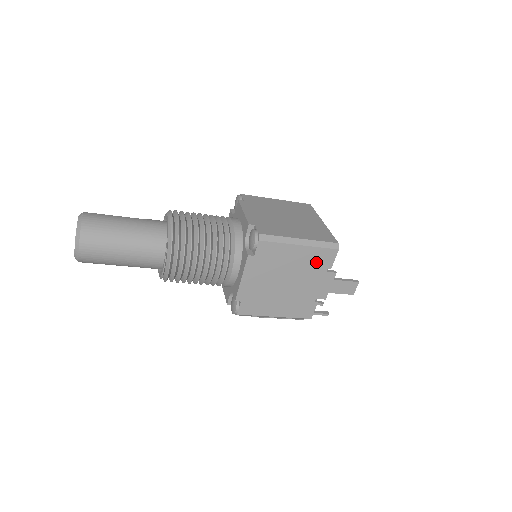
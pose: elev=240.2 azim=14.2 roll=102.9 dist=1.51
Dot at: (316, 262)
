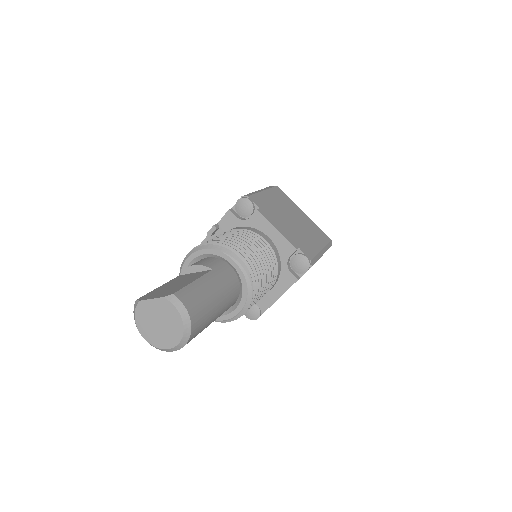
Dot at: occluded
